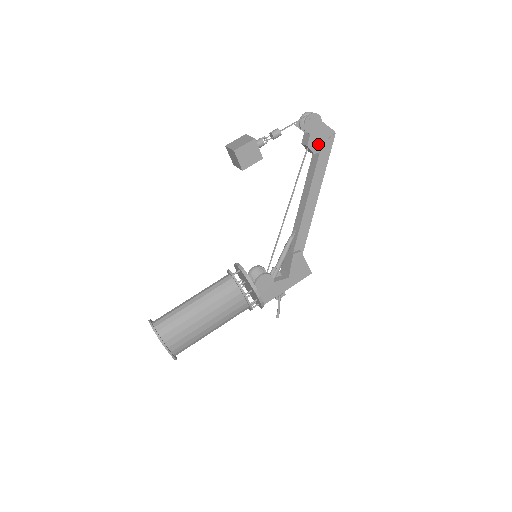
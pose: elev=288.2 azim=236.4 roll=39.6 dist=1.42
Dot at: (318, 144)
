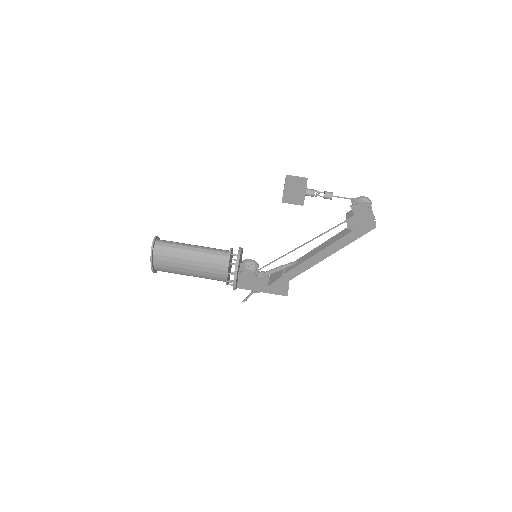
Dot at: (356, 225)
